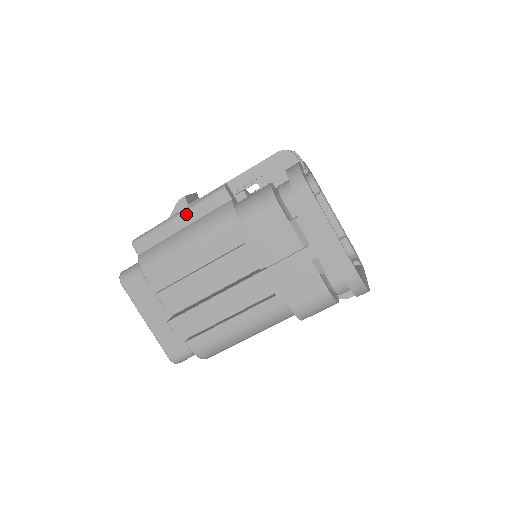
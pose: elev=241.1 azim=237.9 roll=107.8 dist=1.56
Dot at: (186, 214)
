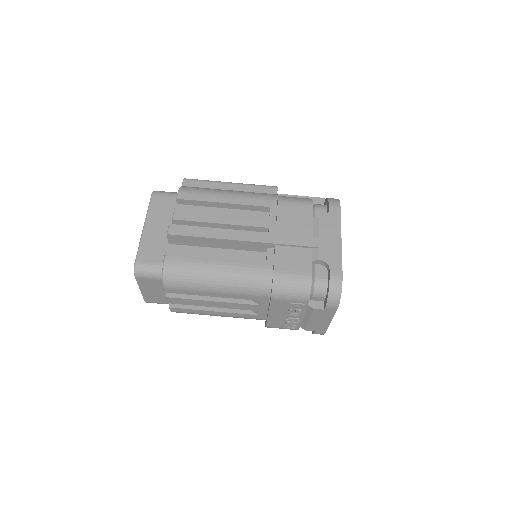
Dot at: (239, 185)
